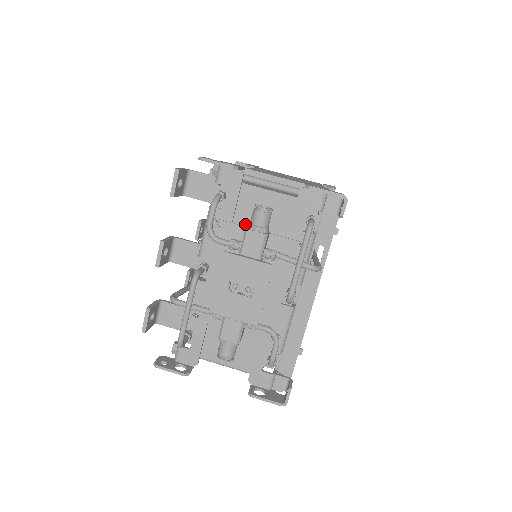
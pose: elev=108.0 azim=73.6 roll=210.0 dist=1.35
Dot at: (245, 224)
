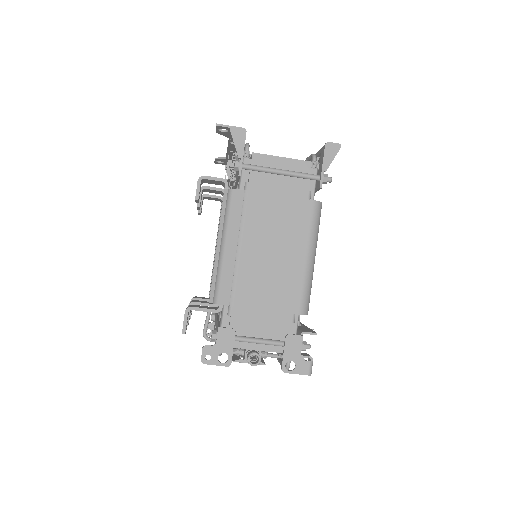
Dot at: occluded
